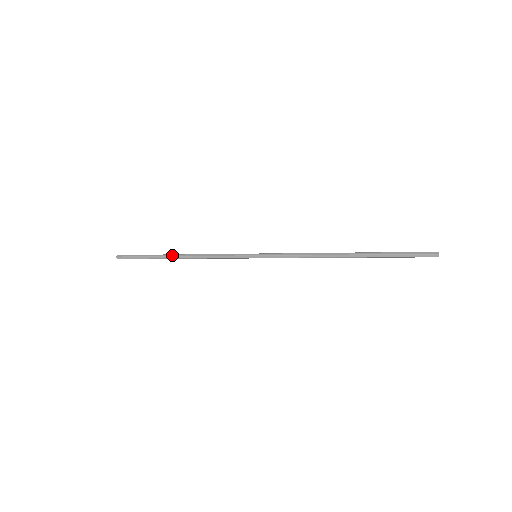
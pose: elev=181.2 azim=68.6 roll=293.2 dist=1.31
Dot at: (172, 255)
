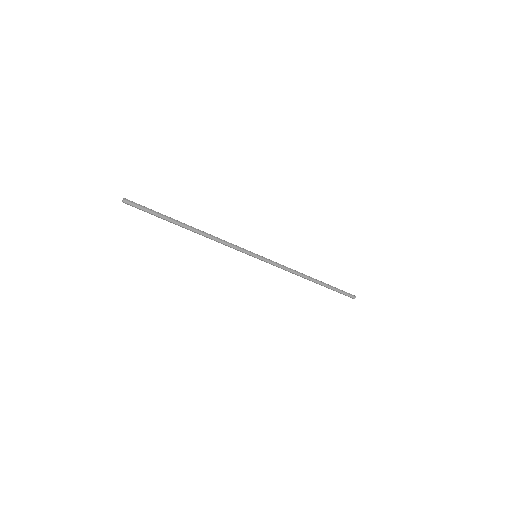
Dot at: (187, 225)
